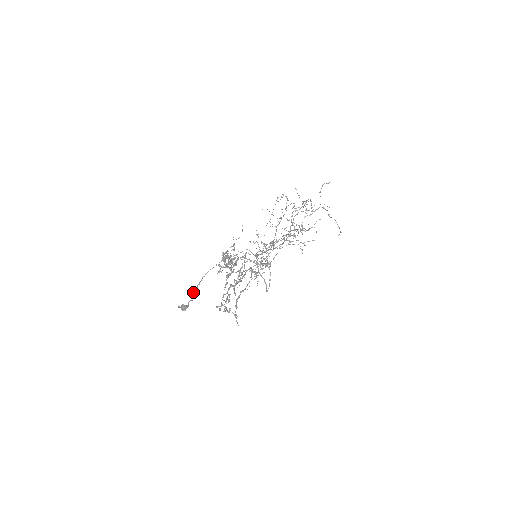
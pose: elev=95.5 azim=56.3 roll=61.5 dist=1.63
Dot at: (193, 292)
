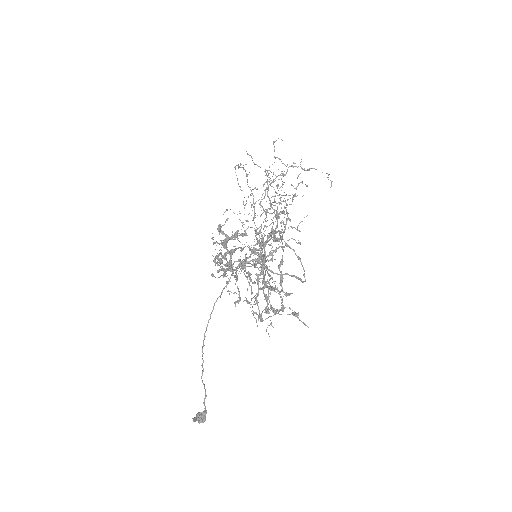
Dot at: occluded
